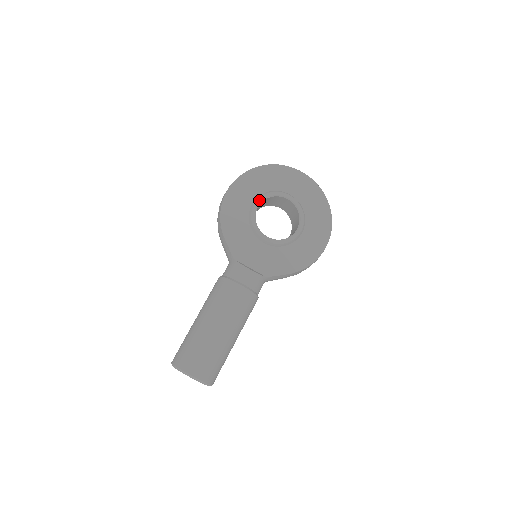
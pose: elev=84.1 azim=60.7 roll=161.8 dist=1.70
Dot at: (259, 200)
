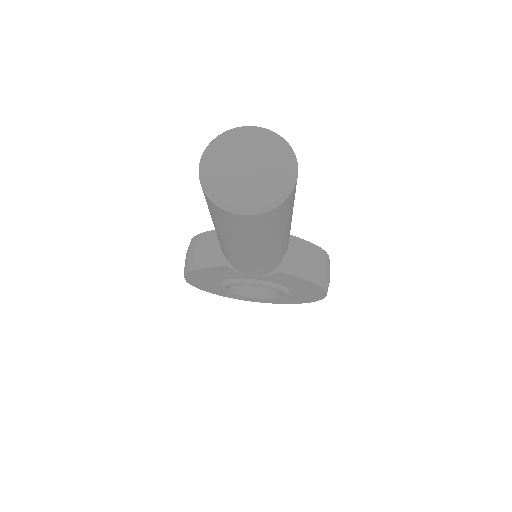
Dot at: occluded
